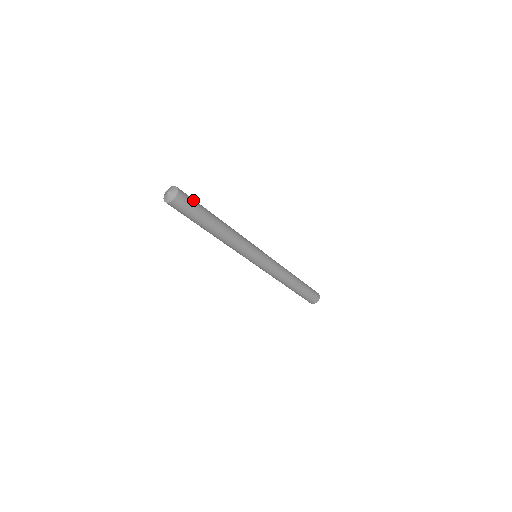
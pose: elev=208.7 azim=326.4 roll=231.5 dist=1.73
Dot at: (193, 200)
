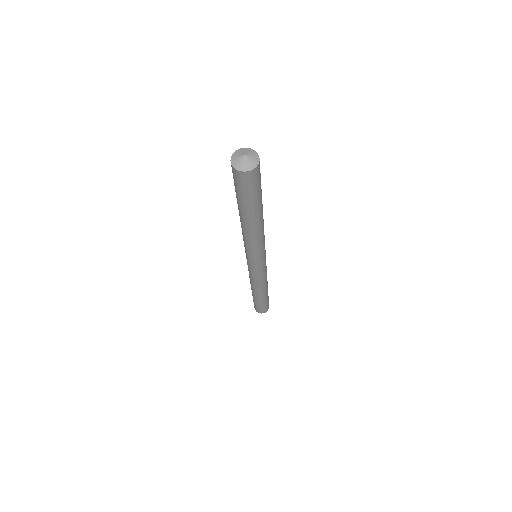
Dot at: occluded
